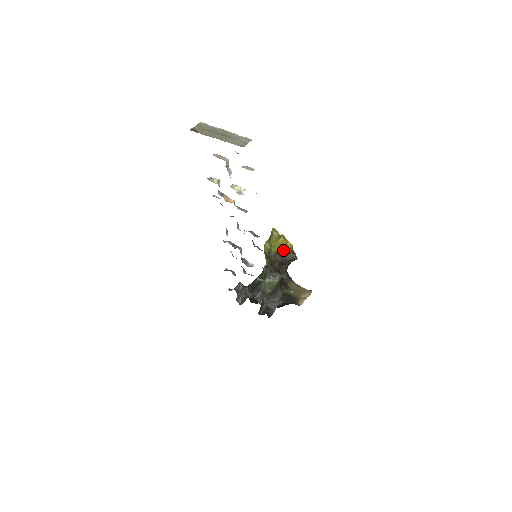
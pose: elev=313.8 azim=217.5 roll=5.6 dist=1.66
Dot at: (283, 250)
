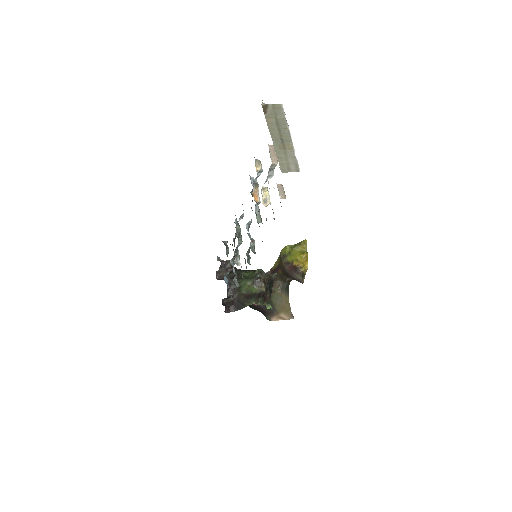
Dot at: (296, 266)
